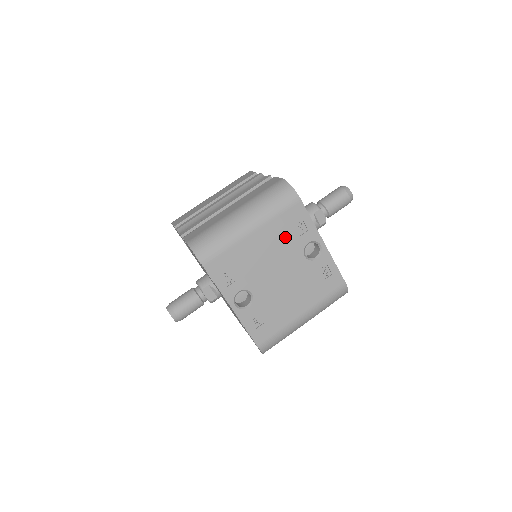
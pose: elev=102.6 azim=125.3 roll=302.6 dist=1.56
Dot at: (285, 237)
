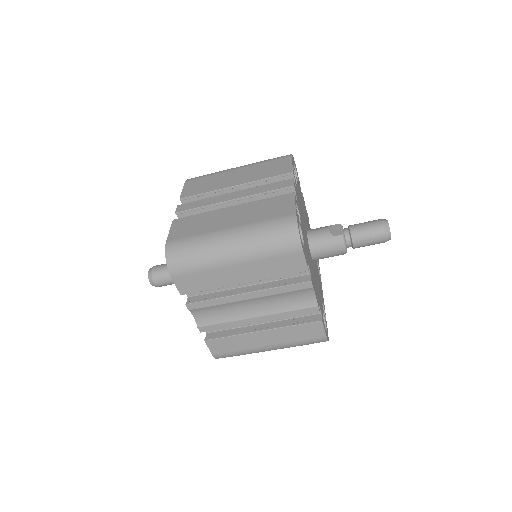
Dot at: occluded
